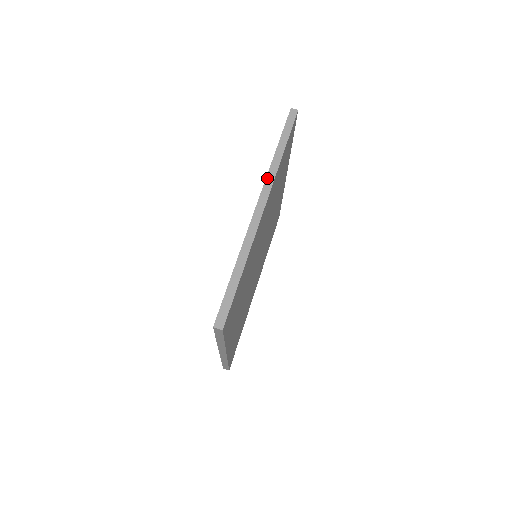
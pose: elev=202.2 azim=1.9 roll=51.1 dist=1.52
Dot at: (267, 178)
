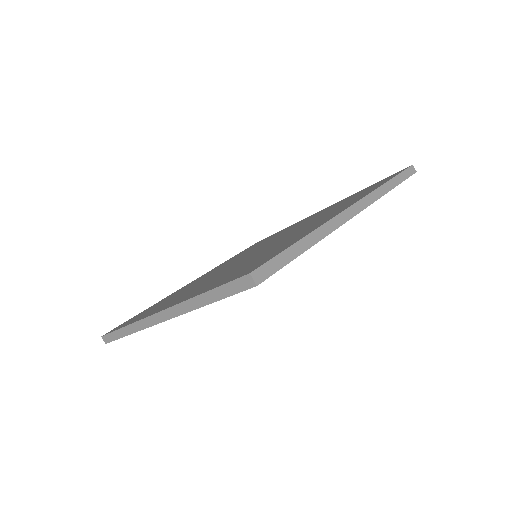
Dot at: (371, 194)
